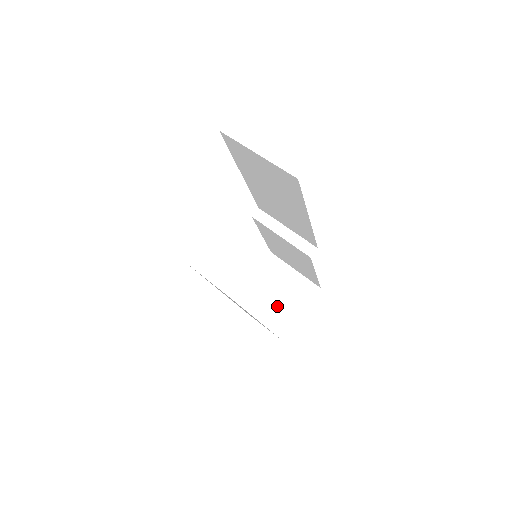
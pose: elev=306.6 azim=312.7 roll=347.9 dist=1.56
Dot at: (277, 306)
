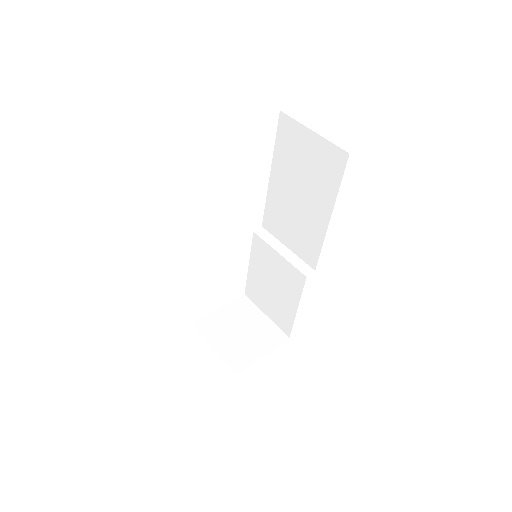
Dot at: (240, 343)
